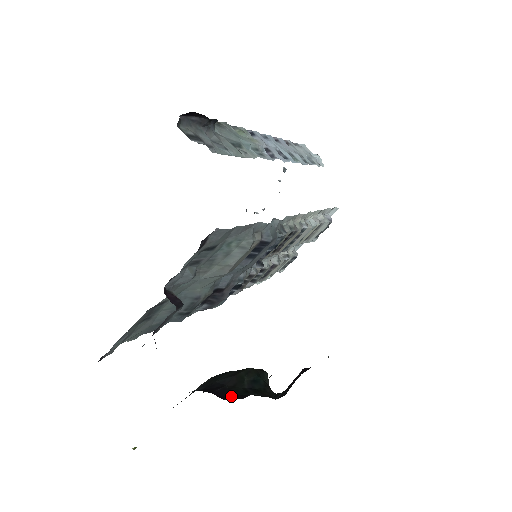
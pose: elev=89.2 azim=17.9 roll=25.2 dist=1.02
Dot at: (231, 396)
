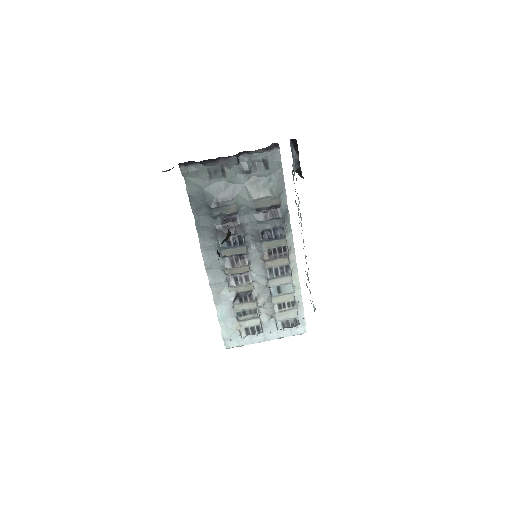
Dot at: occluded
